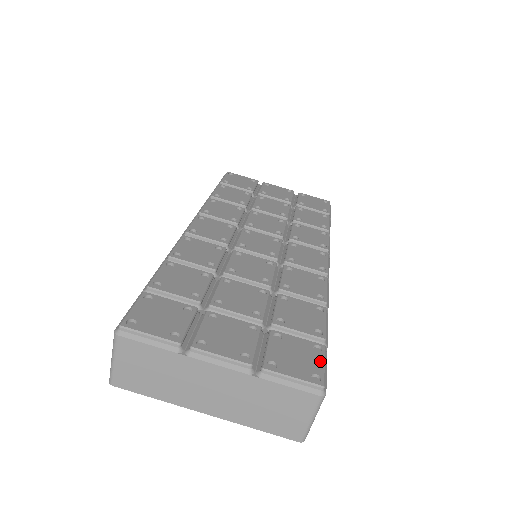
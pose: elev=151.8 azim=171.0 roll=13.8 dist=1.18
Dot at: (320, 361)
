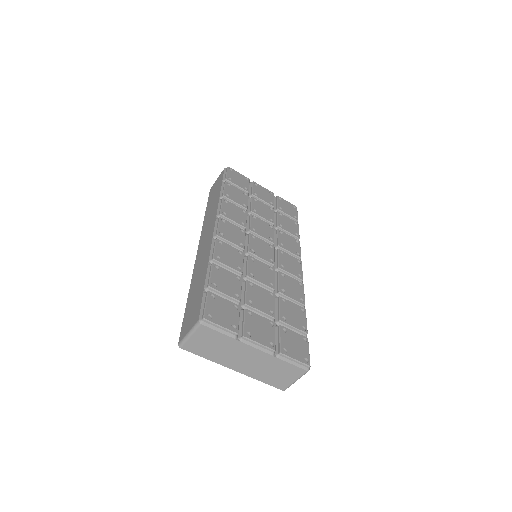
Dot at: (307, 349)
